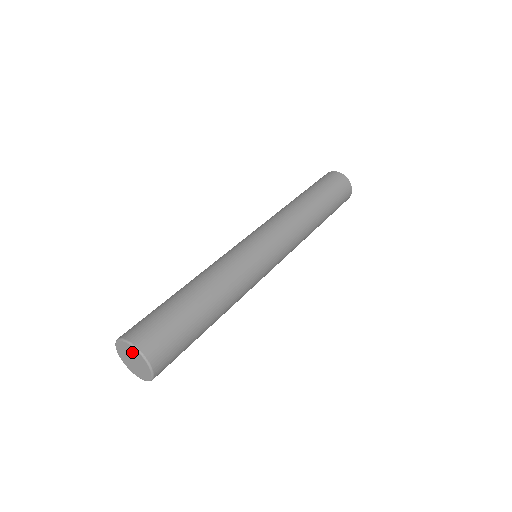
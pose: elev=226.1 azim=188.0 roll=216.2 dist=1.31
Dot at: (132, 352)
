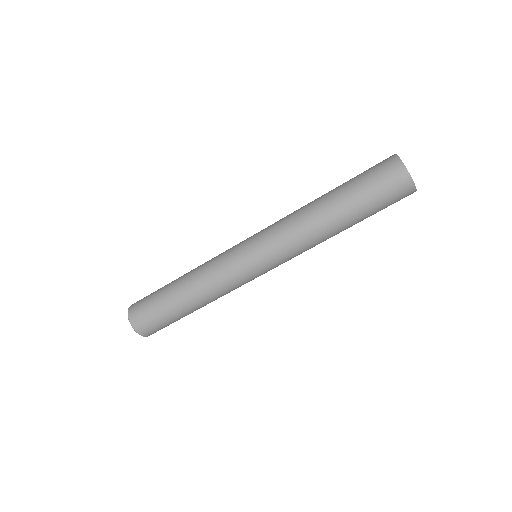
Dot at: occluded
